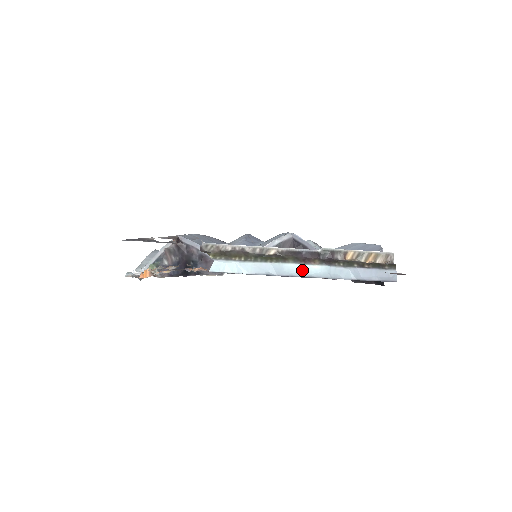
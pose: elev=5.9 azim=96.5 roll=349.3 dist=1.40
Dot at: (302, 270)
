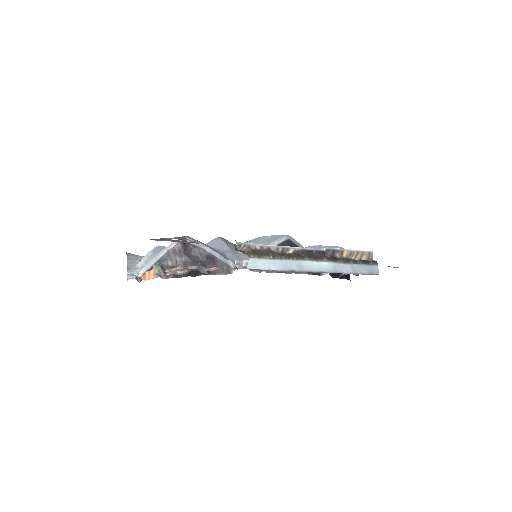
Dot at: (316, 266)
